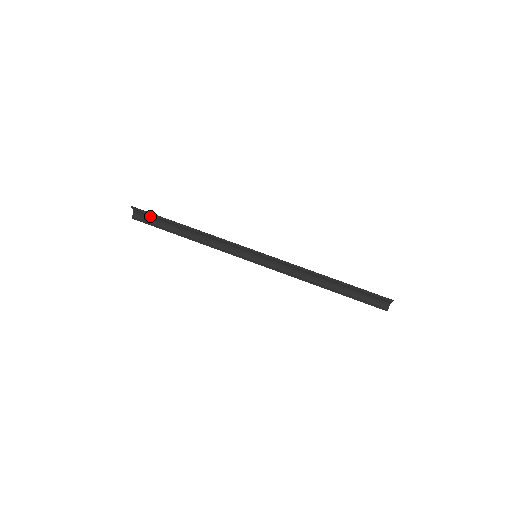
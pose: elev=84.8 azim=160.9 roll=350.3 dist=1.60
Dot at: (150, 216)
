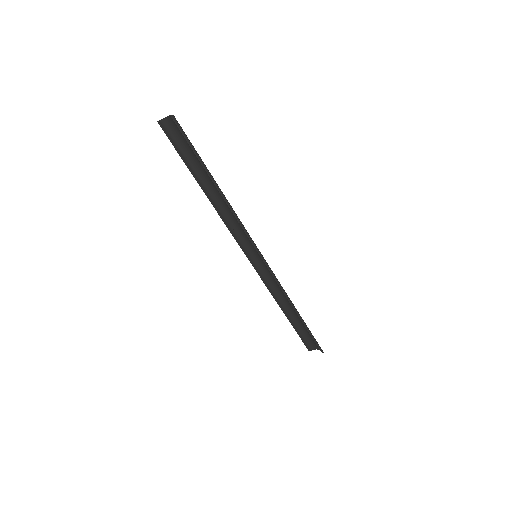
Dot at: (184, 140)
